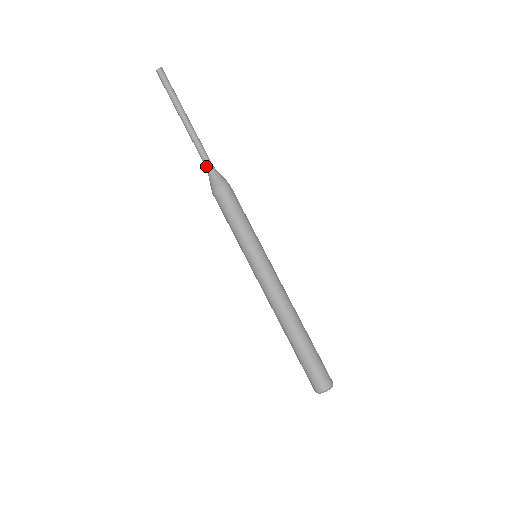
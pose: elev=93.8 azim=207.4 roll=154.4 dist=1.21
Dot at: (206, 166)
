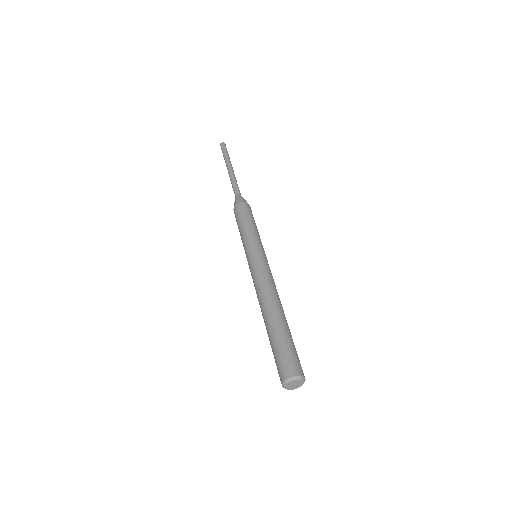
Dot at: (235, 194)
